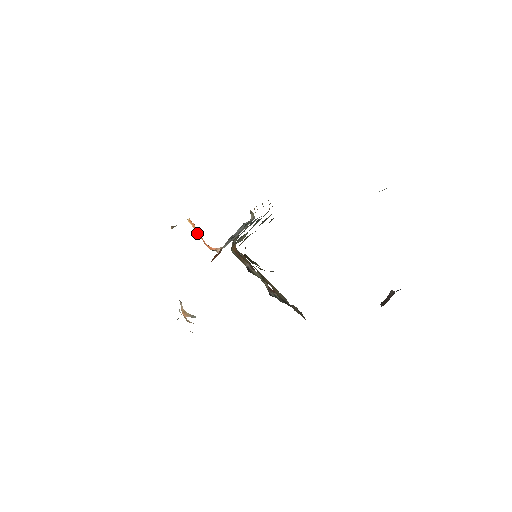
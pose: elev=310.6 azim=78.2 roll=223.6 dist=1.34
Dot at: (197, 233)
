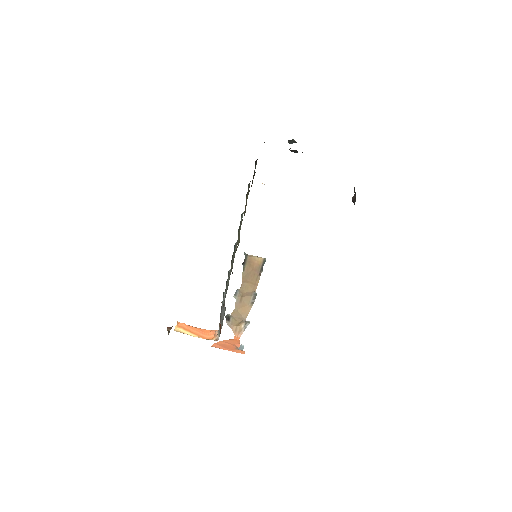
Dot at: (190, 334)
